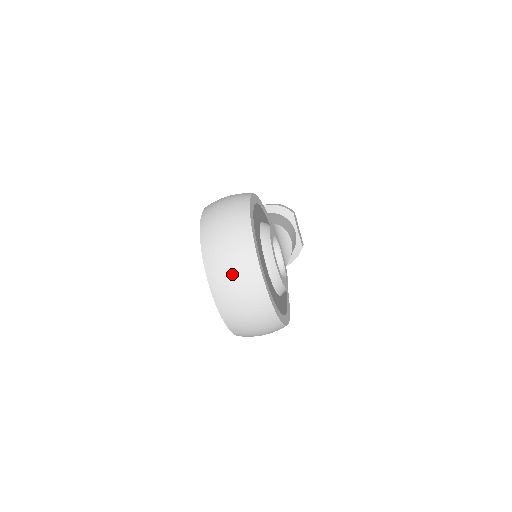
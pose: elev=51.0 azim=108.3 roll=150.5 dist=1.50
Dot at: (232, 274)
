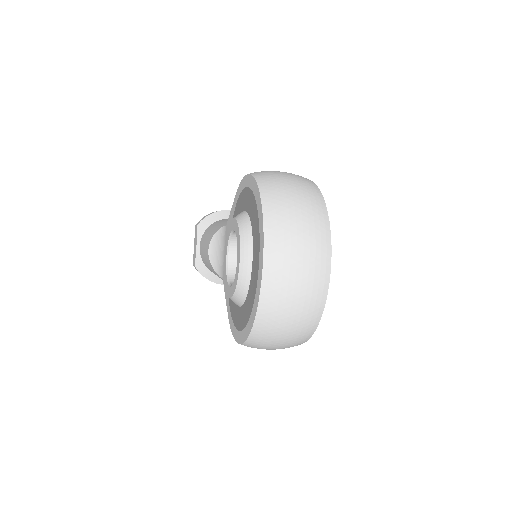
Dot at: (300, 258)
